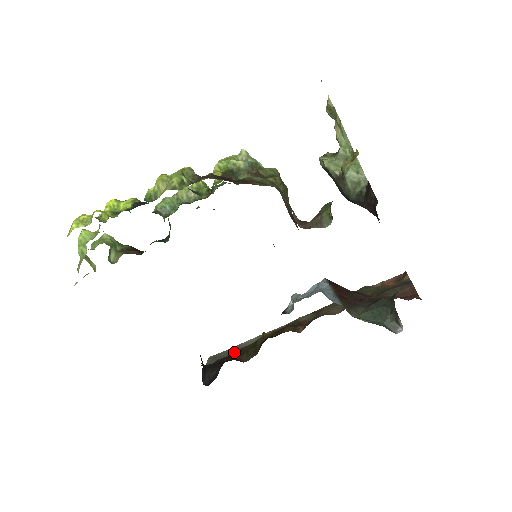
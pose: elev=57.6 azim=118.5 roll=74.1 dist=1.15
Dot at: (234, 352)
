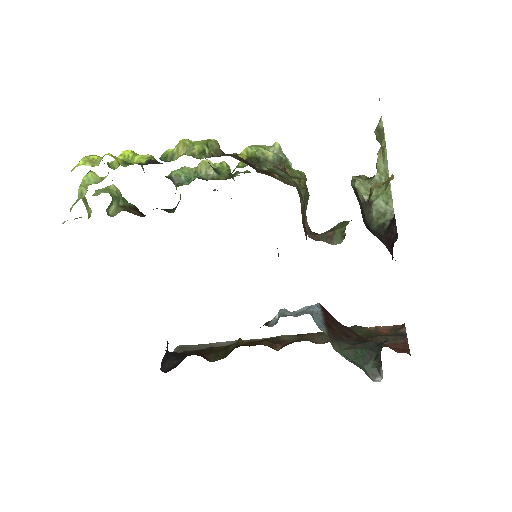
Dot at: (204, 349)
